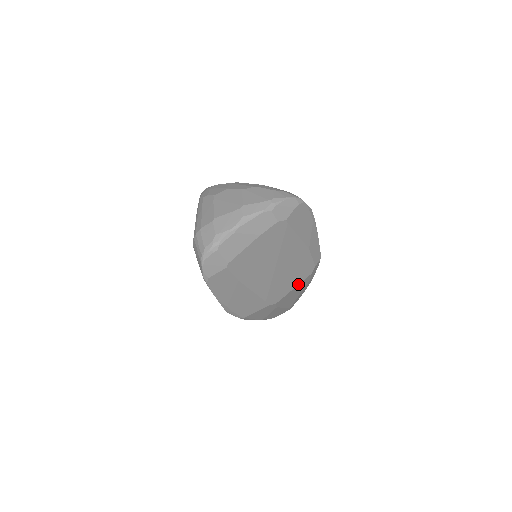
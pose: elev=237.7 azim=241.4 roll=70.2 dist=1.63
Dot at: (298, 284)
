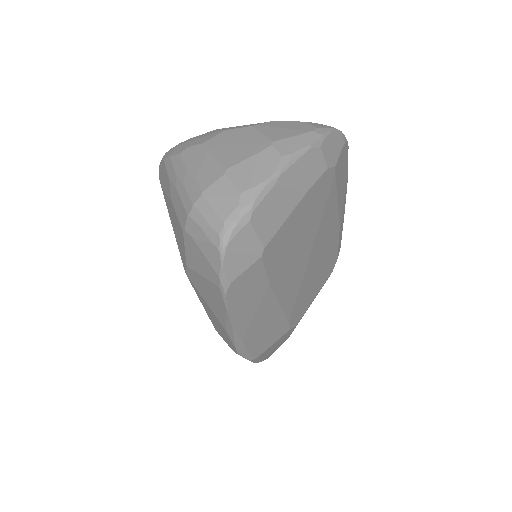
Dot at: (319, 290)
